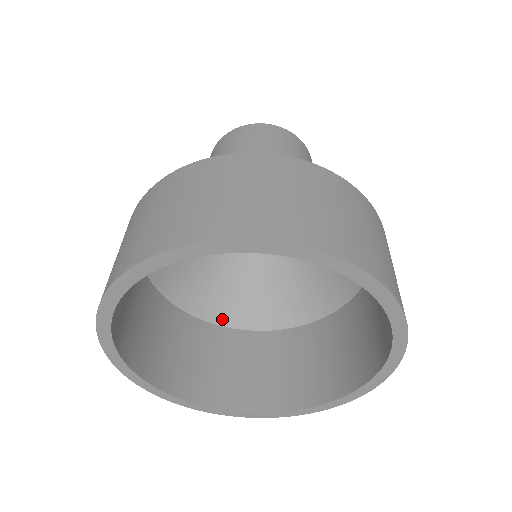
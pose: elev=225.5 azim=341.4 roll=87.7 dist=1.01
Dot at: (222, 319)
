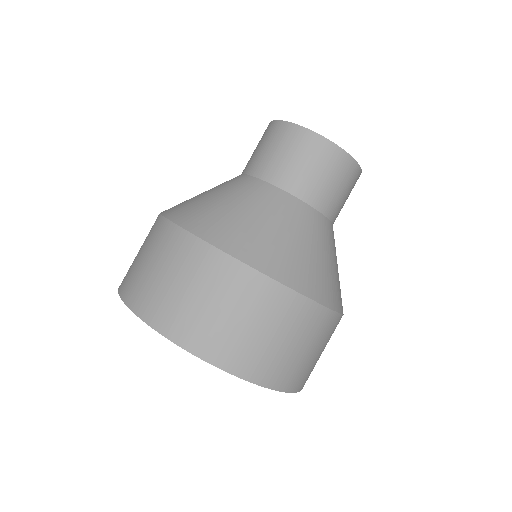
Dot at: occluded
